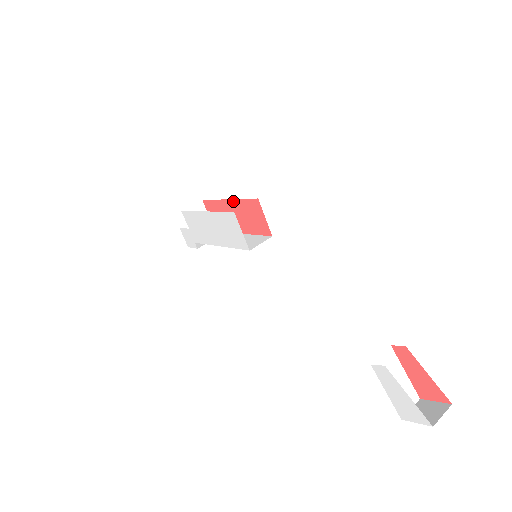
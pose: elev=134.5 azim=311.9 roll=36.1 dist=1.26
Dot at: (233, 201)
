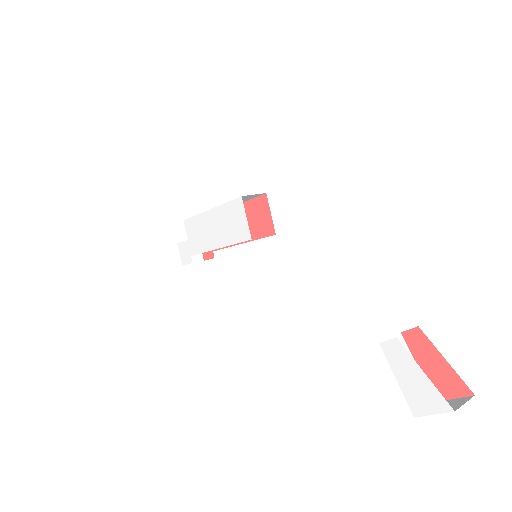
Dot at: occluded
